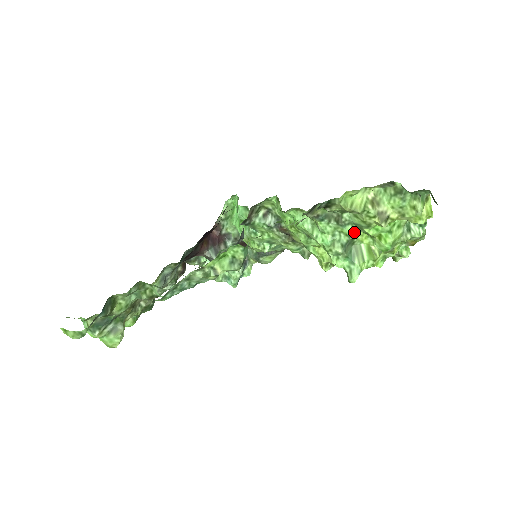
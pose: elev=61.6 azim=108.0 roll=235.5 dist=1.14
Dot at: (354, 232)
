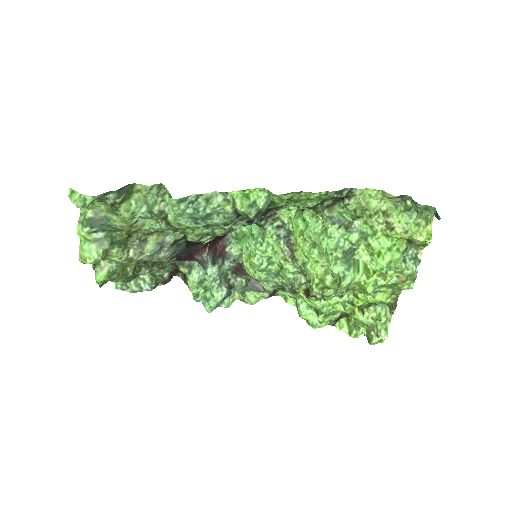
Dot at: (358, 242)
